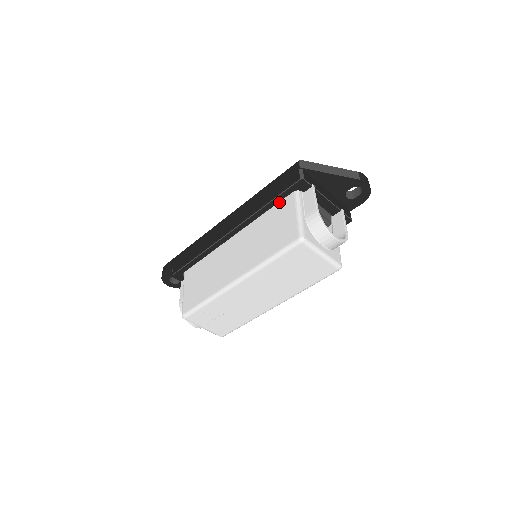
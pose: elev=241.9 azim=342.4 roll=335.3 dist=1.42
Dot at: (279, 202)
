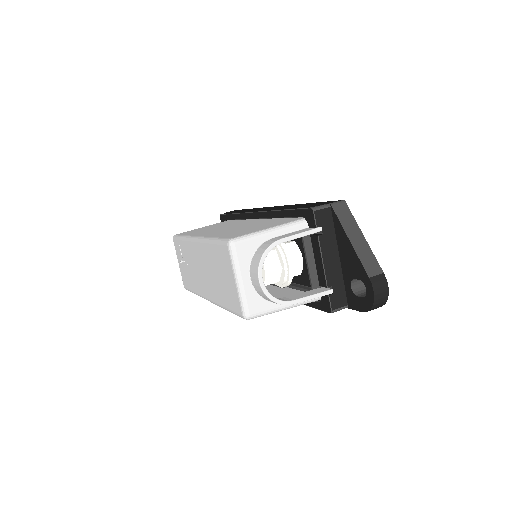
Dot at: (291, 218)
